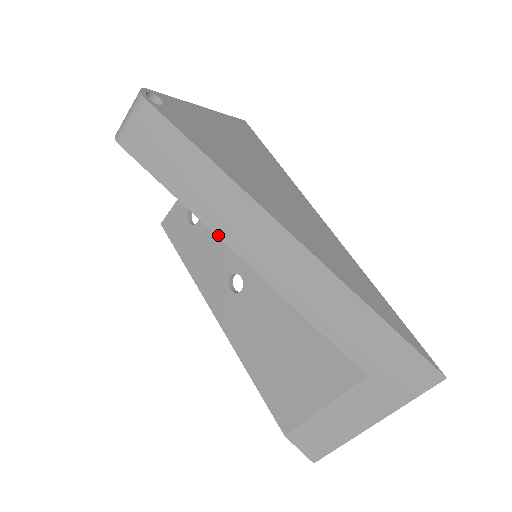
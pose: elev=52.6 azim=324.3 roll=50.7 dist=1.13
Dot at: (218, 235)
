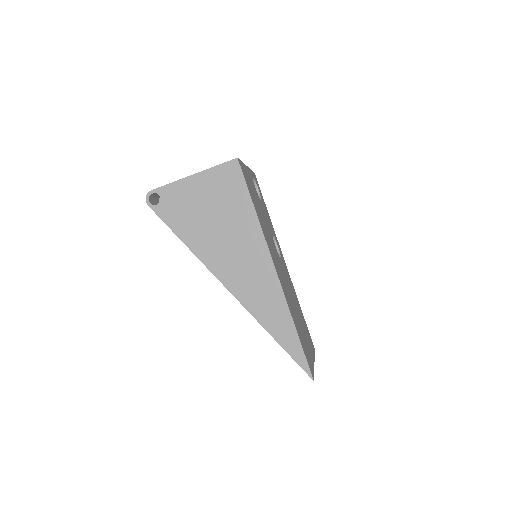
Dot at: occluded
